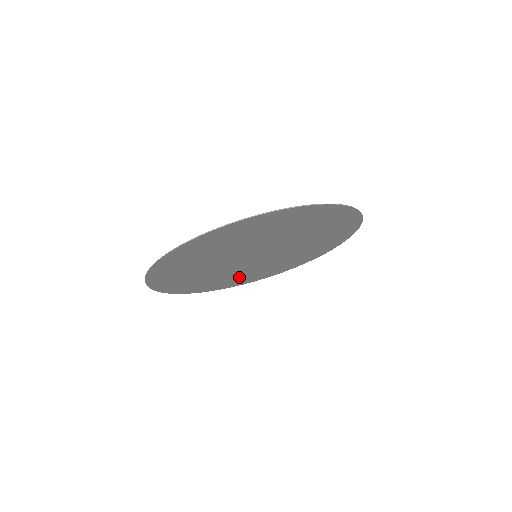
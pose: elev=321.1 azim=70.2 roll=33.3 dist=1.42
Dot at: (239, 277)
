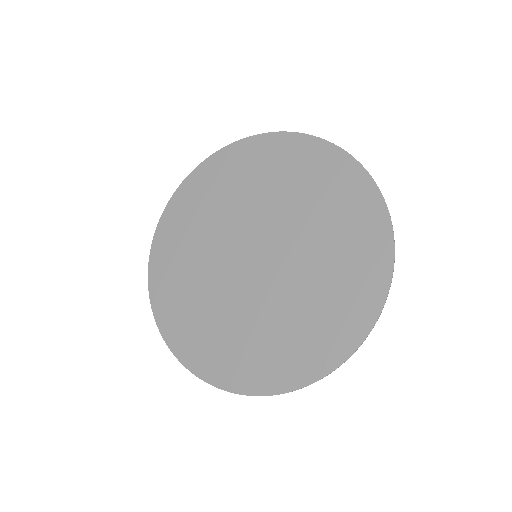
Dot at: (252, 343)
